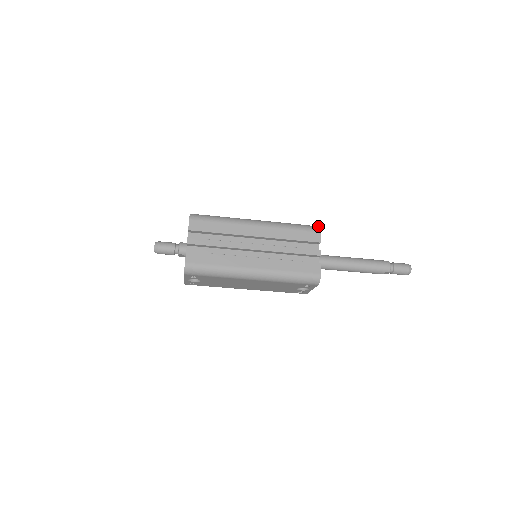
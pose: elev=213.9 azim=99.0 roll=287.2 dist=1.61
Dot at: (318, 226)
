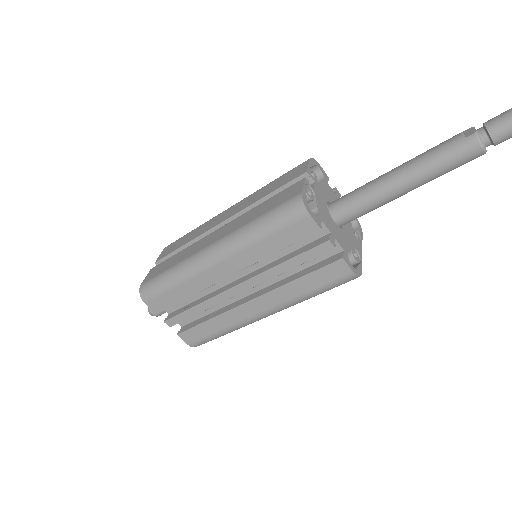
Dot at: (299, 199)
